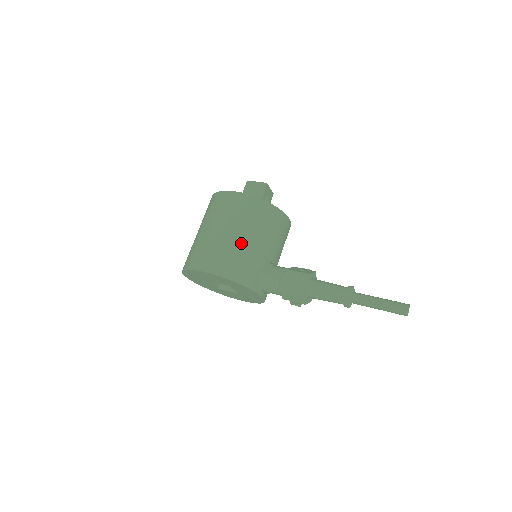
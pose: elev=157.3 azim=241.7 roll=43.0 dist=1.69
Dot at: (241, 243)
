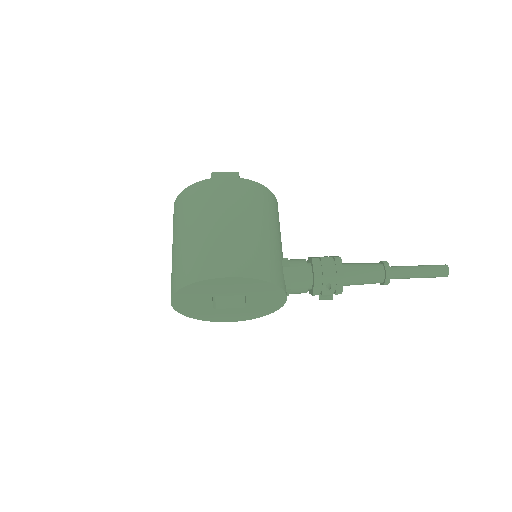
Dot at: (258, 235)
